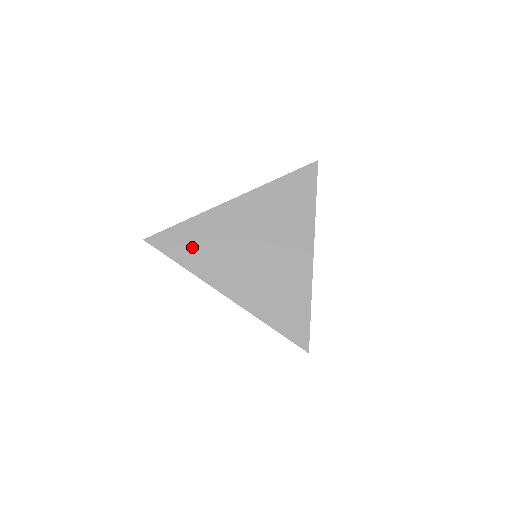
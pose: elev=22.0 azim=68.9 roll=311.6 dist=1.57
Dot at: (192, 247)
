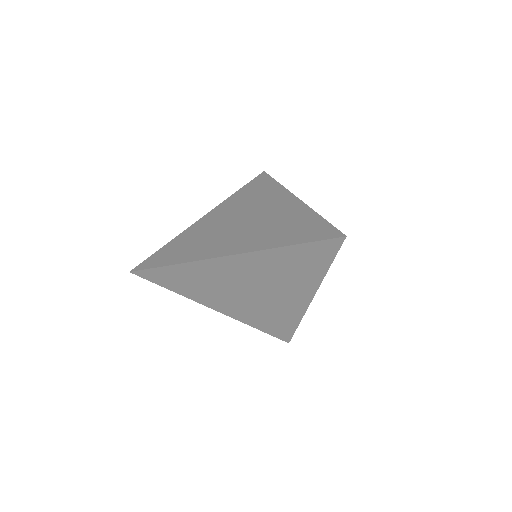
Dot at: (183, 283)
